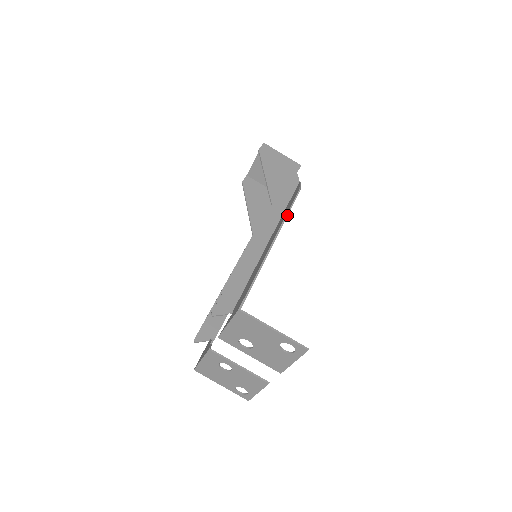
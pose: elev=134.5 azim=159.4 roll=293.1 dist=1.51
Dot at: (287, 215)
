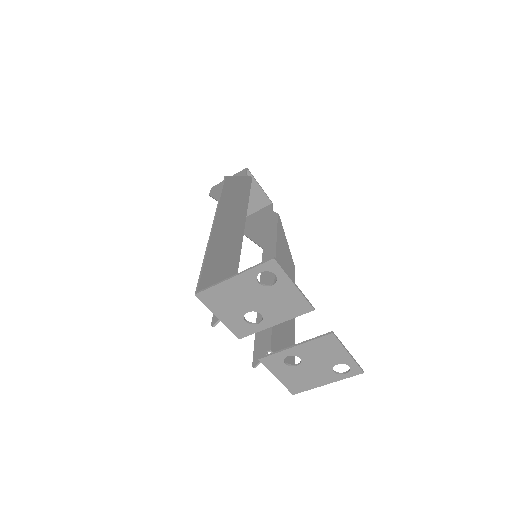
Dot at: (219, 200)
